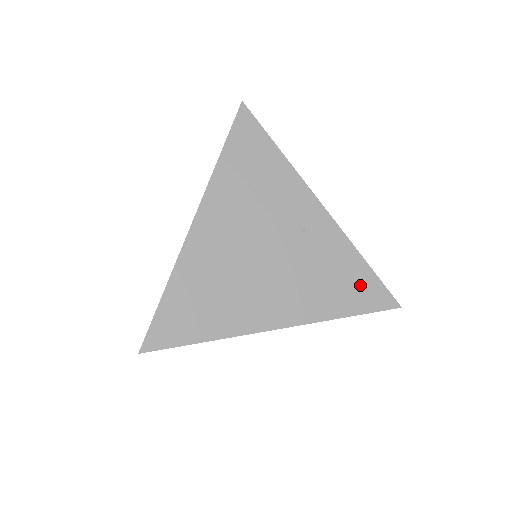
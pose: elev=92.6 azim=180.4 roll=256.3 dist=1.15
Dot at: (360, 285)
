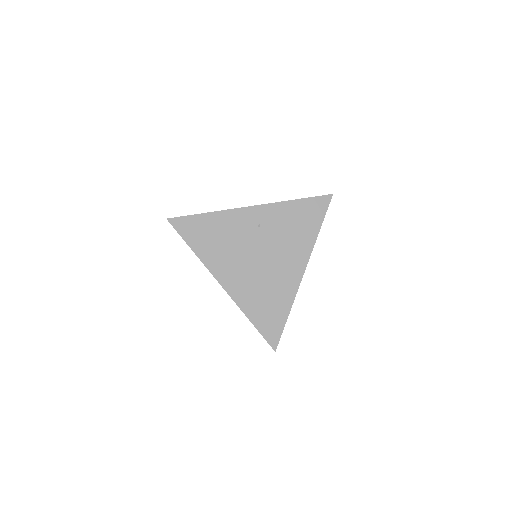
Dot at: (307, 211)
